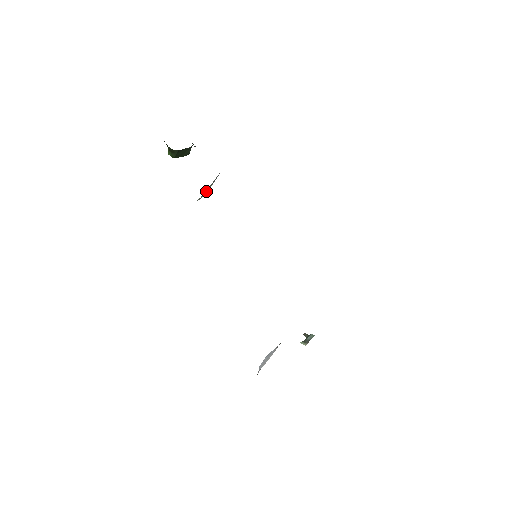
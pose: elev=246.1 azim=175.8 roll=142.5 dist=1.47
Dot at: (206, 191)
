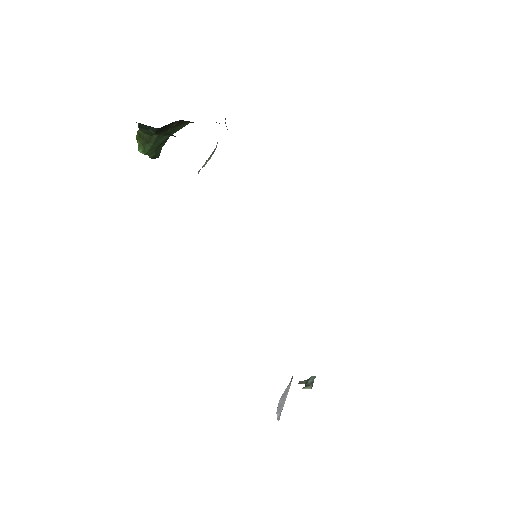
Dot at: occluded
